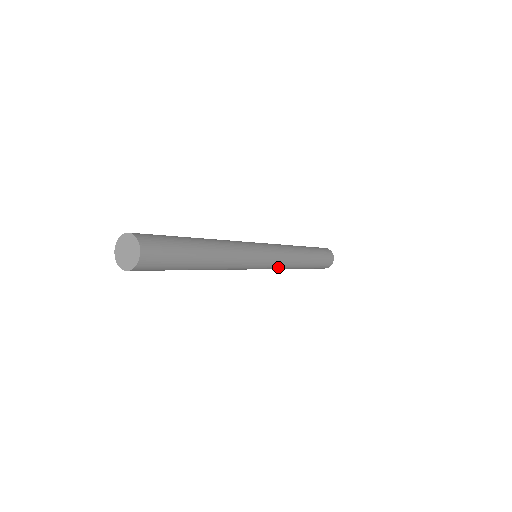
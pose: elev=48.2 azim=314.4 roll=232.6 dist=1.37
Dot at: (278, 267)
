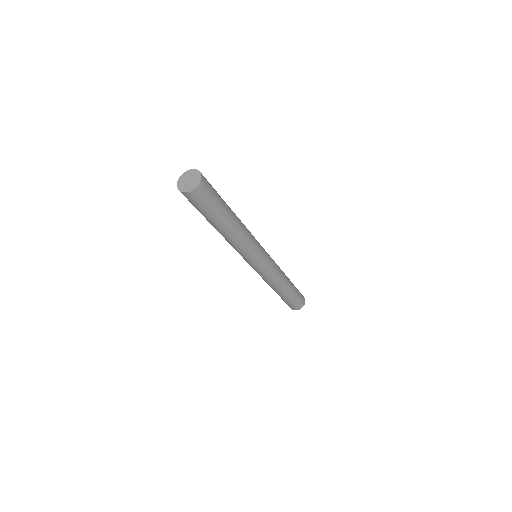
Dot at: (264, 276)
